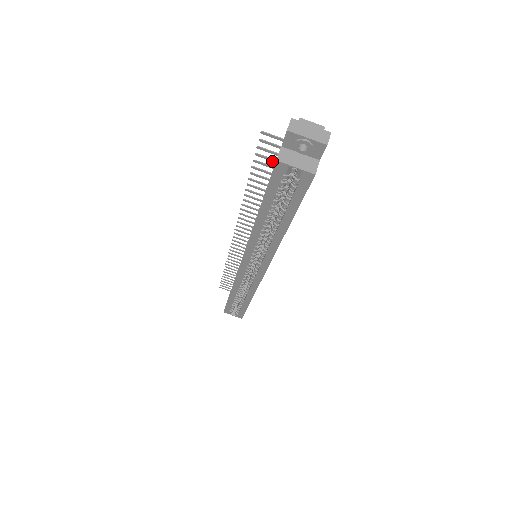
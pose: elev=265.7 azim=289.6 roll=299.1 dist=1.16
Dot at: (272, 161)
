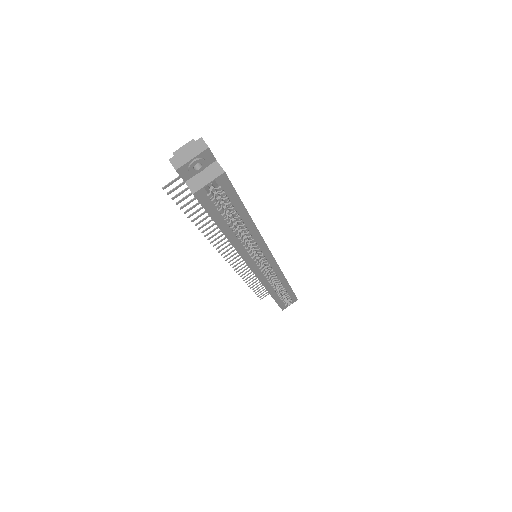
Dot at: occluded
